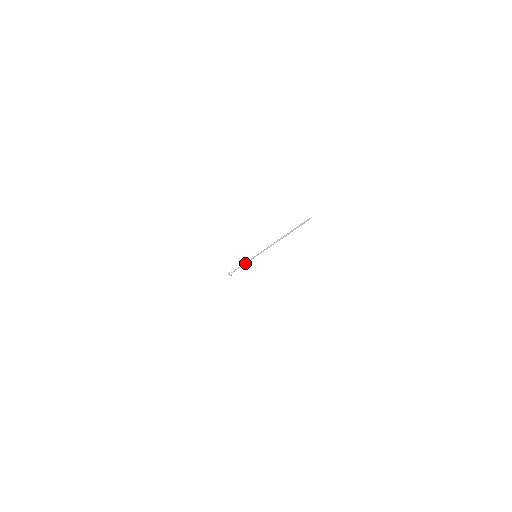
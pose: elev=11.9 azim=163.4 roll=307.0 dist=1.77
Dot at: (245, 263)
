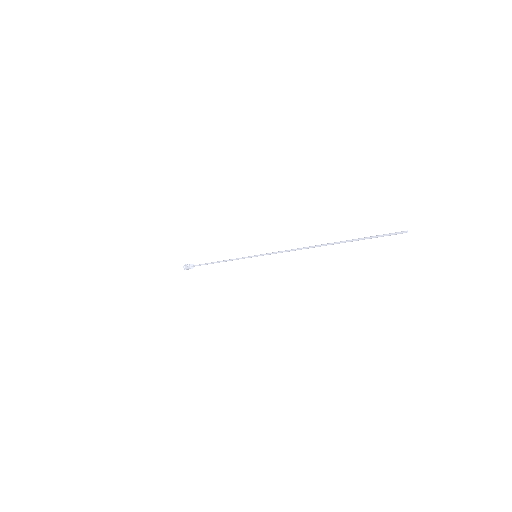
Dot at: occluded
